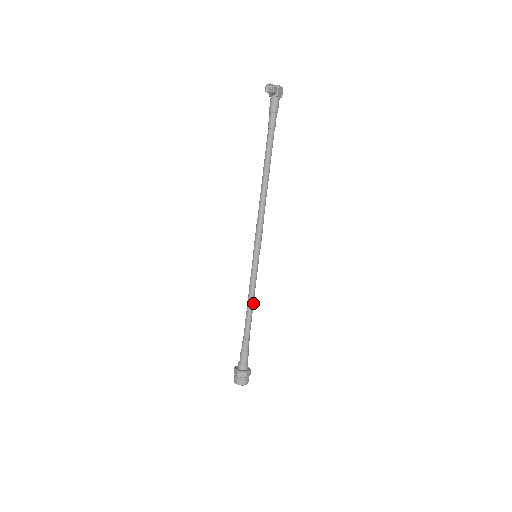
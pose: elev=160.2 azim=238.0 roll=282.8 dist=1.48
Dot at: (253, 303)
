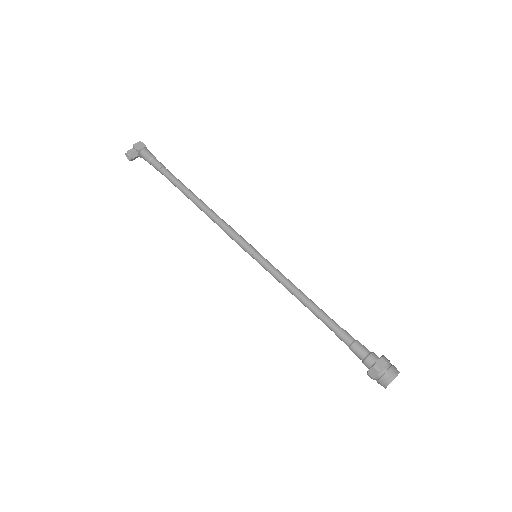
Dot at: (301, 294)
